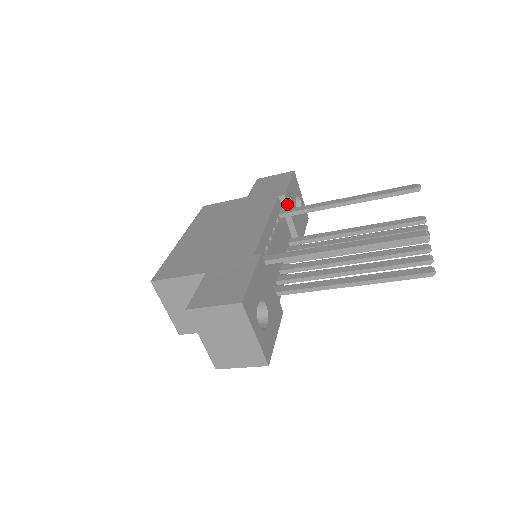
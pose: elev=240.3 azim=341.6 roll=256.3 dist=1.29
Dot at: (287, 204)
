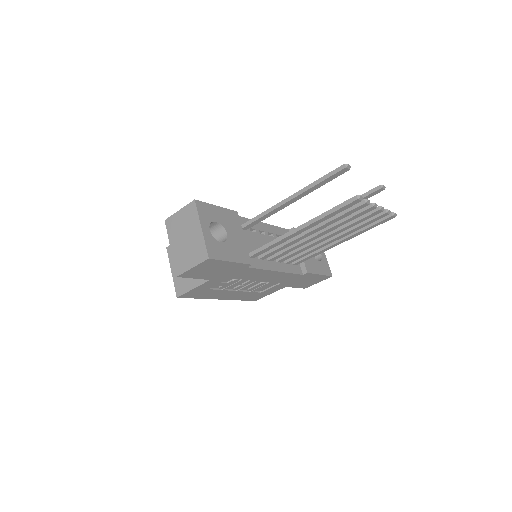
Dot at: occluded
